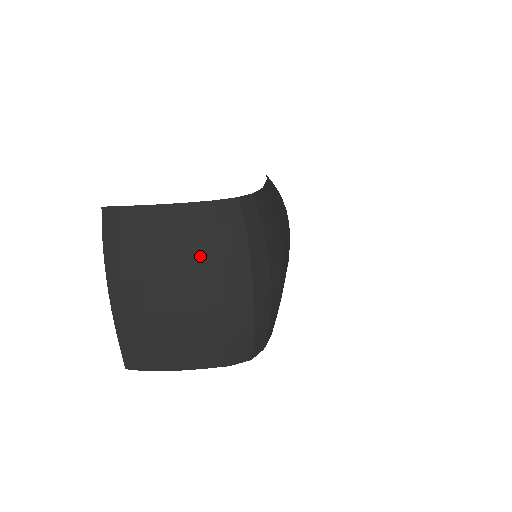
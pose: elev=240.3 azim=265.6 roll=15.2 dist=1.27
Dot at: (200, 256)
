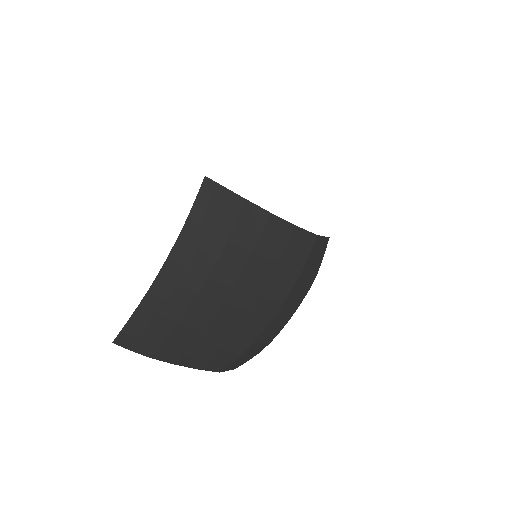
Dot at: (276, 280)
